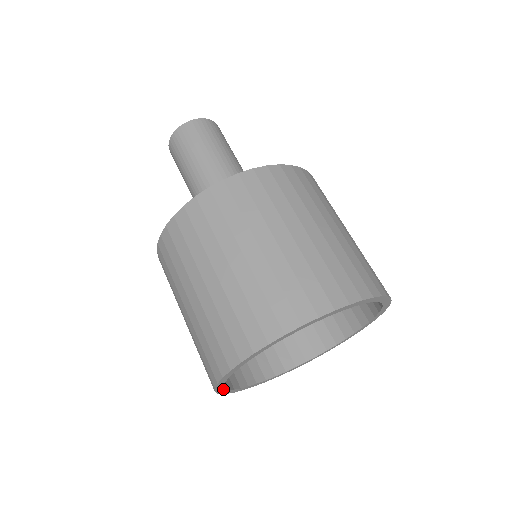
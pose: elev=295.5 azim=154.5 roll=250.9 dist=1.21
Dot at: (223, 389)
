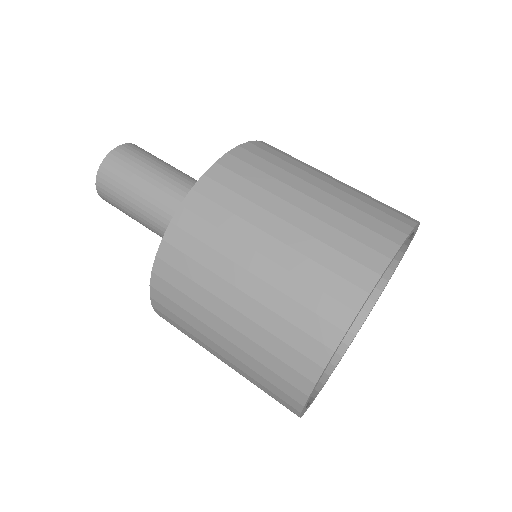
Dot at: (306, 409)
